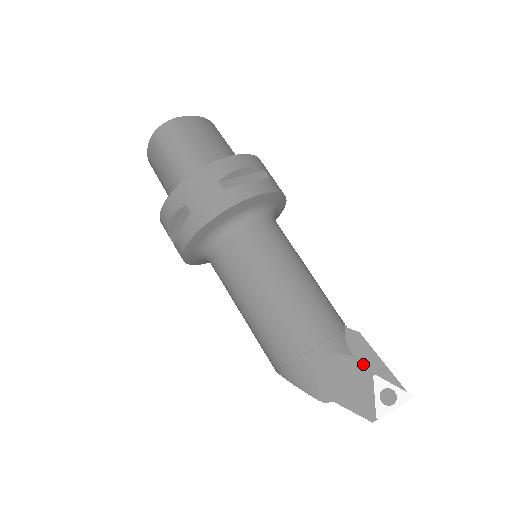
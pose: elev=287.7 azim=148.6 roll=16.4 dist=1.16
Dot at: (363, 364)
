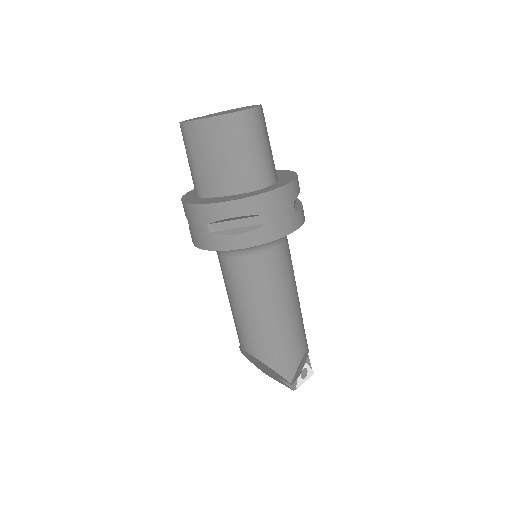
Dot at: occluded
